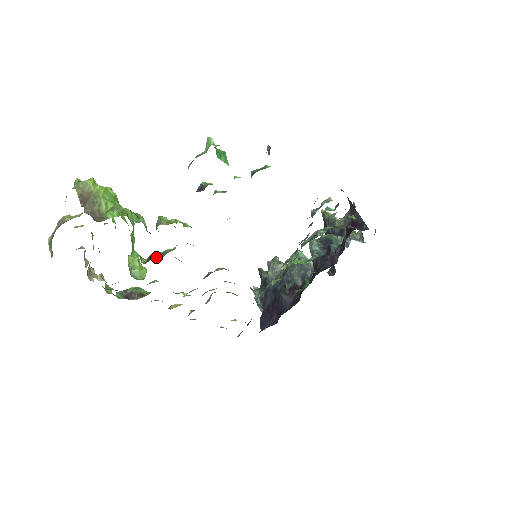
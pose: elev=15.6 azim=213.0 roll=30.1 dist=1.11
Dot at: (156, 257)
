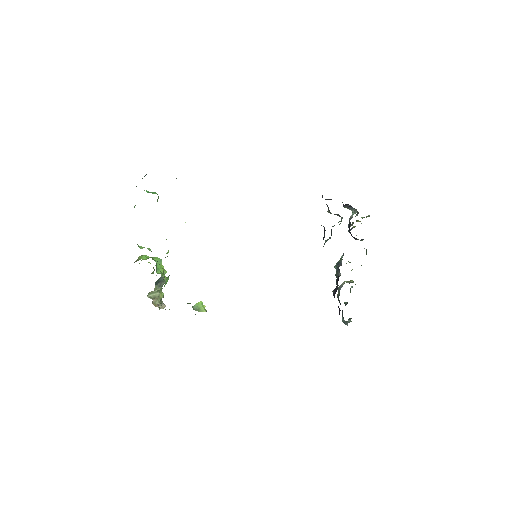
Dot at: occluded
